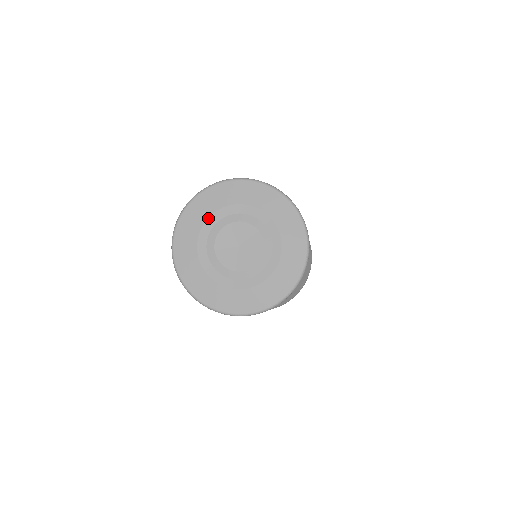
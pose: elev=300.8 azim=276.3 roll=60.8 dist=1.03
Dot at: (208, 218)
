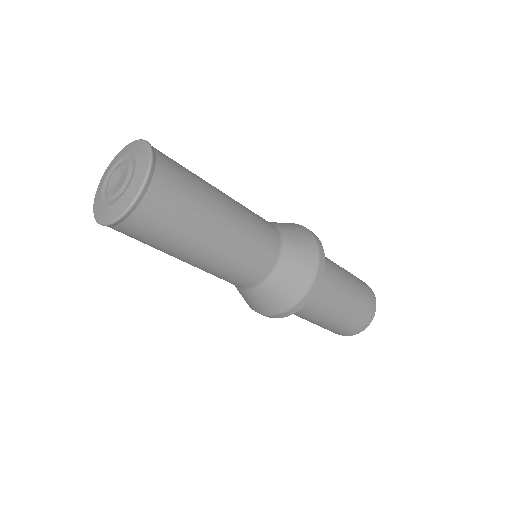
Dot at: (118, 160)
